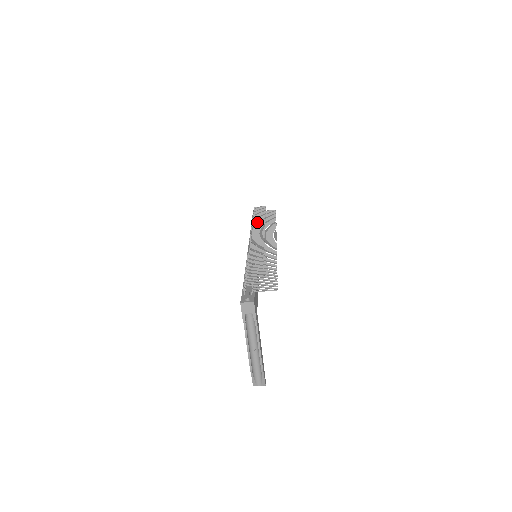
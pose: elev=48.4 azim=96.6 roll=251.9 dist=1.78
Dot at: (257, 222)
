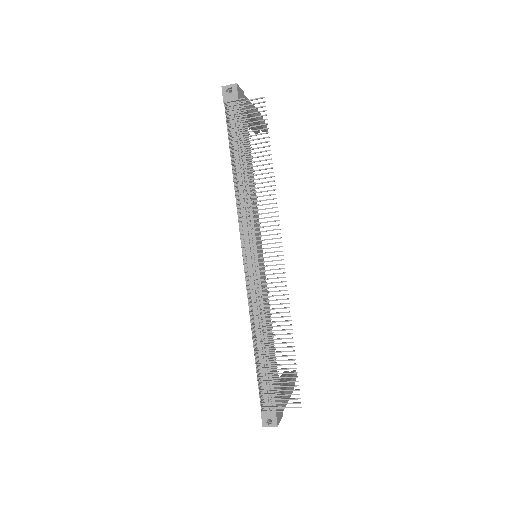
Dot at: occluded
